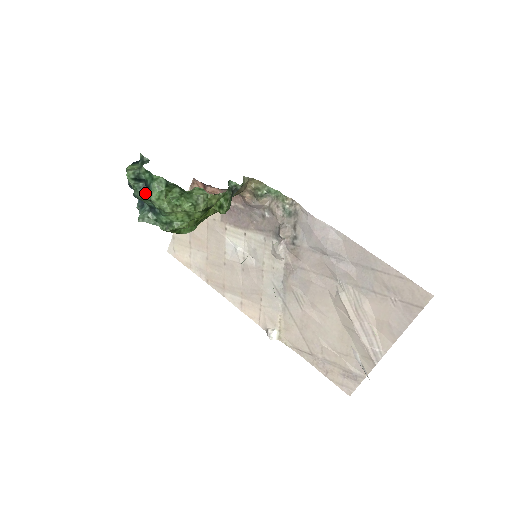
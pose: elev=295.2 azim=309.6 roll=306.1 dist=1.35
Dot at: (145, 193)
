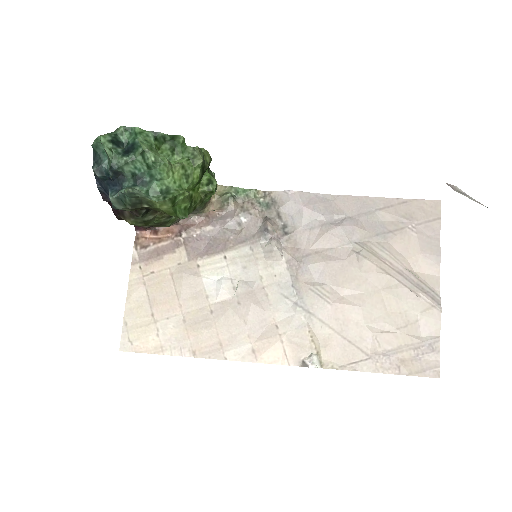
Dot at: (129, 154)
